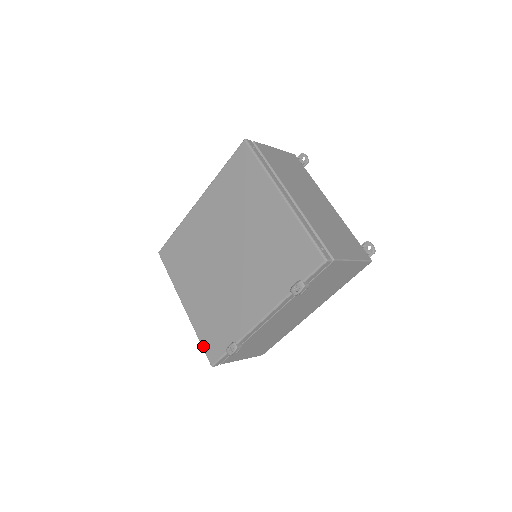
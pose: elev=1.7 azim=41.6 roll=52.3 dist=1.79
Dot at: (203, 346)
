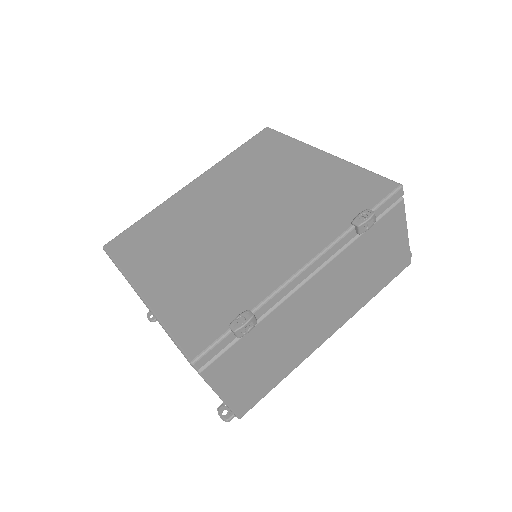
Dot at: (175, 336)
